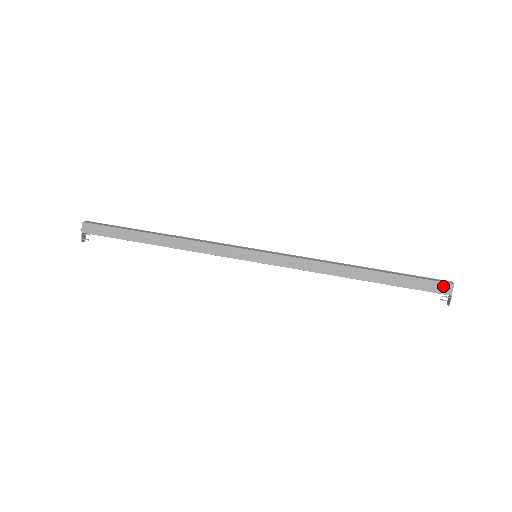
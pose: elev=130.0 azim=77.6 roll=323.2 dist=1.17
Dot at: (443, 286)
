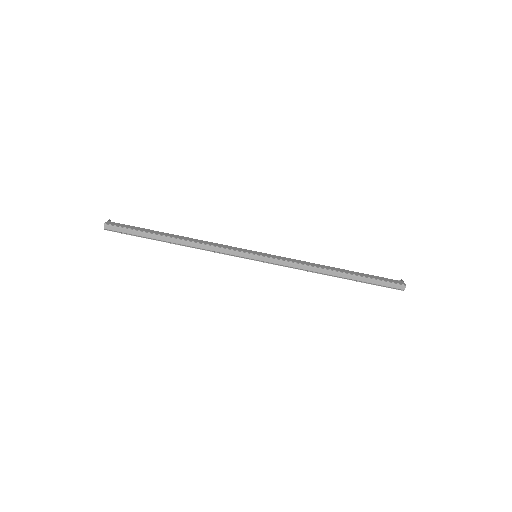
Dot at: (396, 289)
